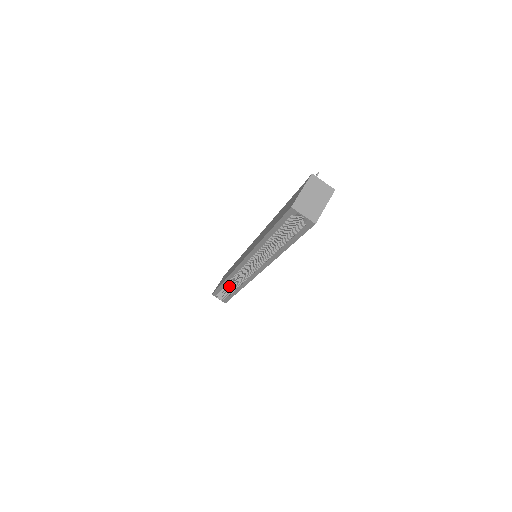
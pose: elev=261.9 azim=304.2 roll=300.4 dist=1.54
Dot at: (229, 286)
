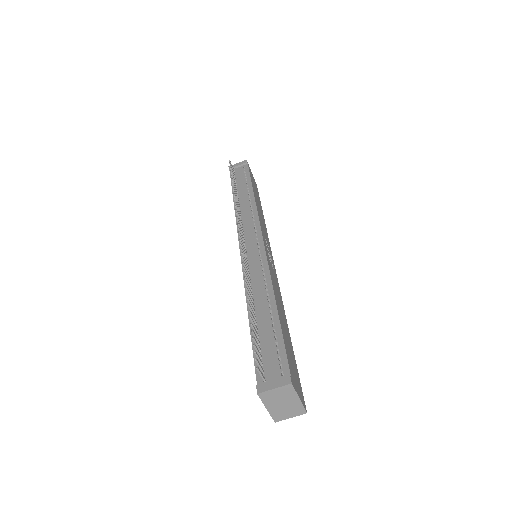
Dot at: occluded
